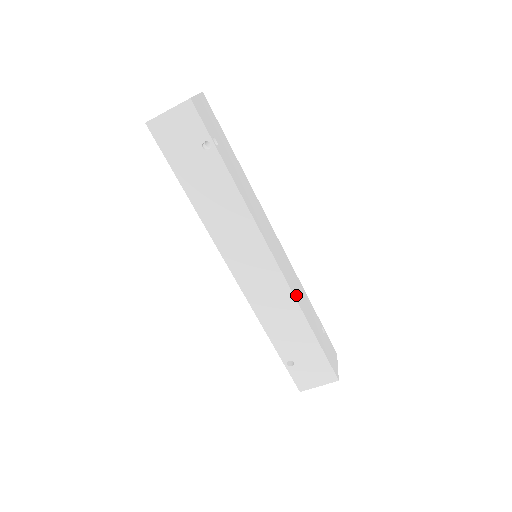
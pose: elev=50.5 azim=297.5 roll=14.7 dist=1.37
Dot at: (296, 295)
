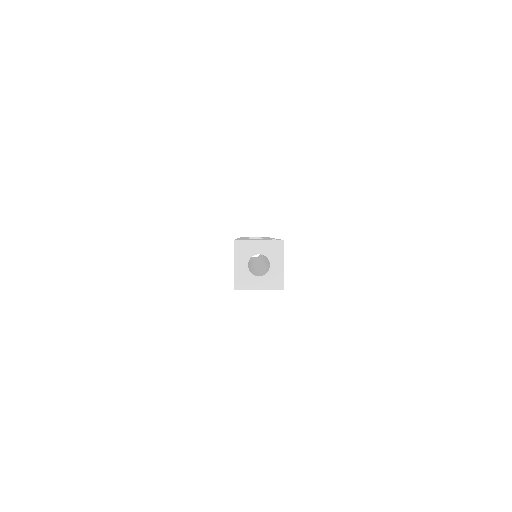
Dot at: occluded
